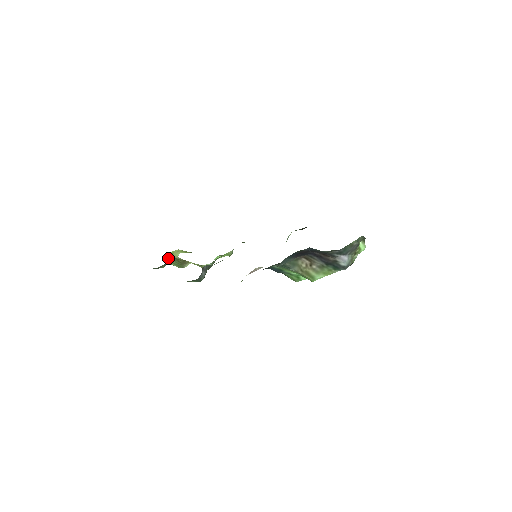
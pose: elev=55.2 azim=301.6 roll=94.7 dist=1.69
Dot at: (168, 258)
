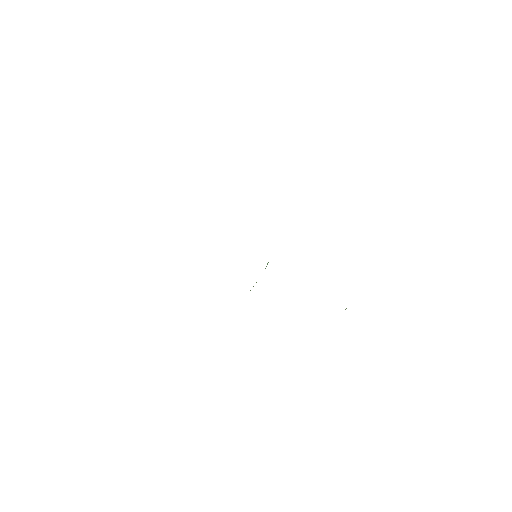
Dot at: occluded
